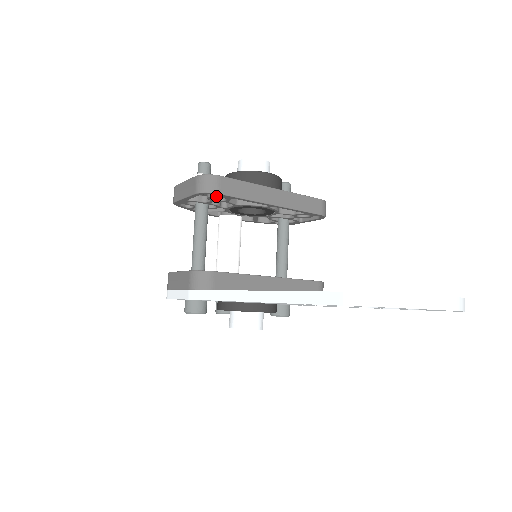
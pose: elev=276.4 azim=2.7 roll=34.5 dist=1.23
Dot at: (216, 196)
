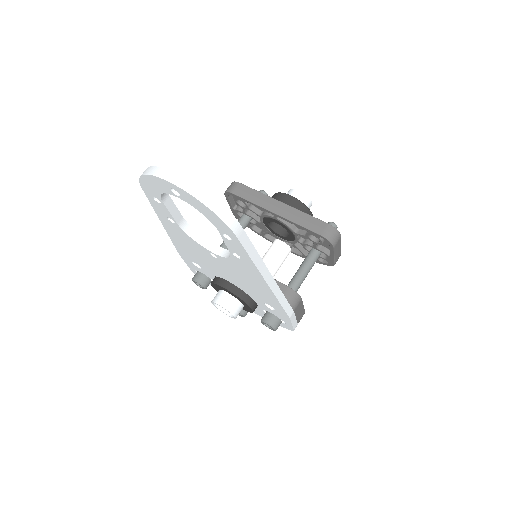
Dot at: (235, 198)
